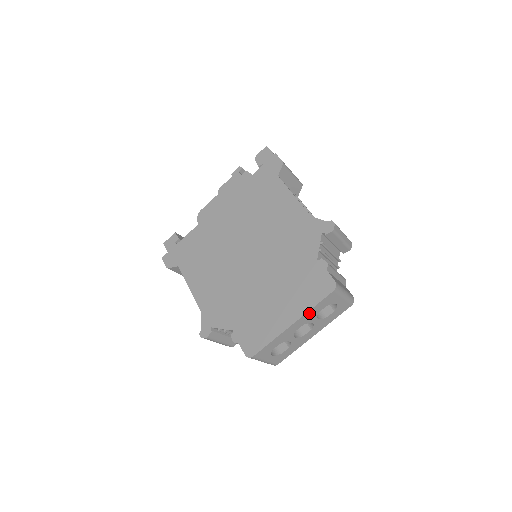
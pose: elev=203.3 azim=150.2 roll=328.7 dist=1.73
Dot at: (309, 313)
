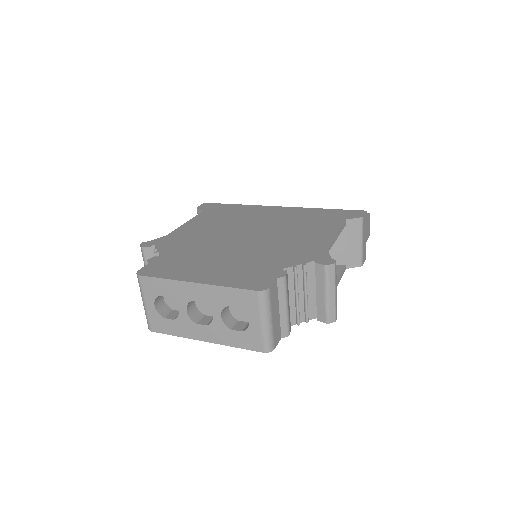
Dot at: (218, 291)
